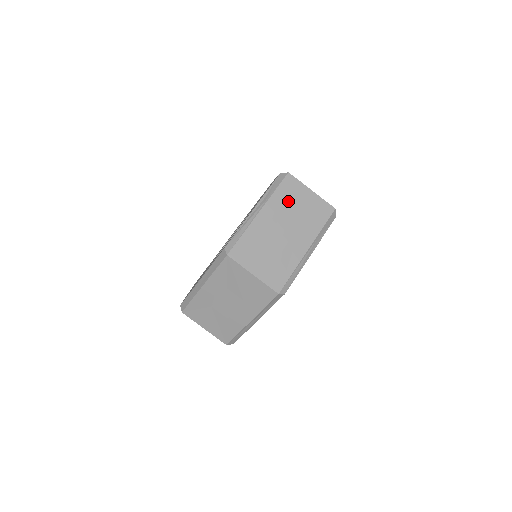
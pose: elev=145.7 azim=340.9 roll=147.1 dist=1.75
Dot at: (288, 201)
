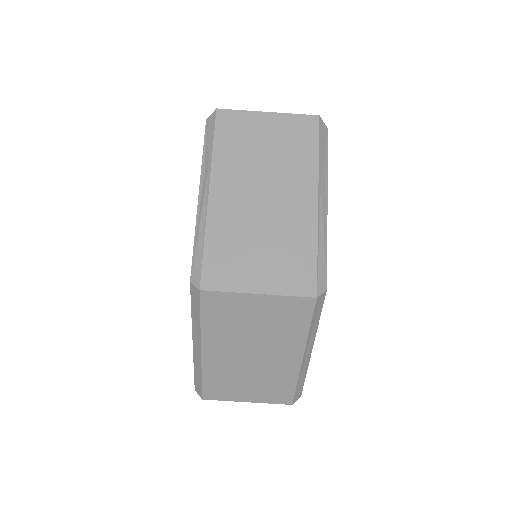
Dot at: (242, 150)
